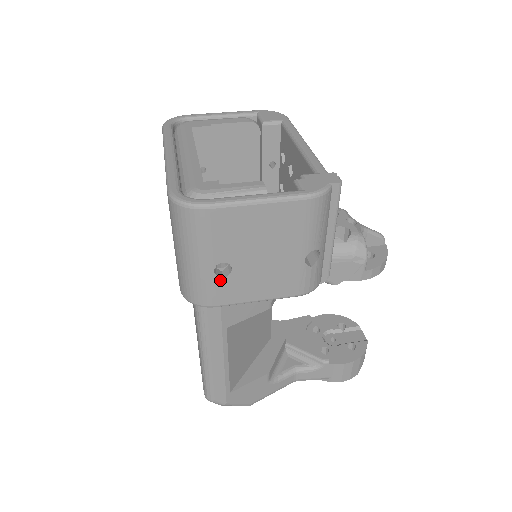
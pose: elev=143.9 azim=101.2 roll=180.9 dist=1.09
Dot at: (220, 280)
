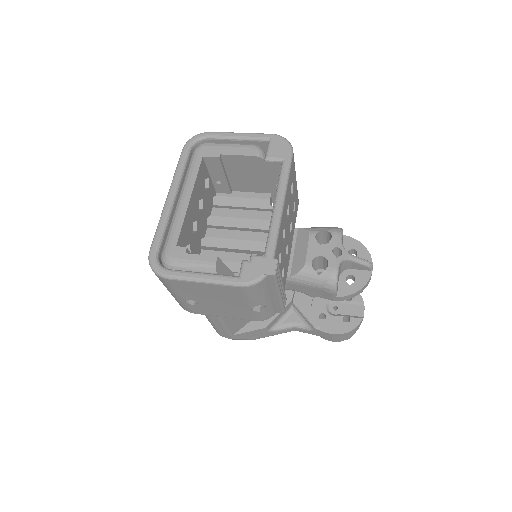
Dot at: (191, 305)
